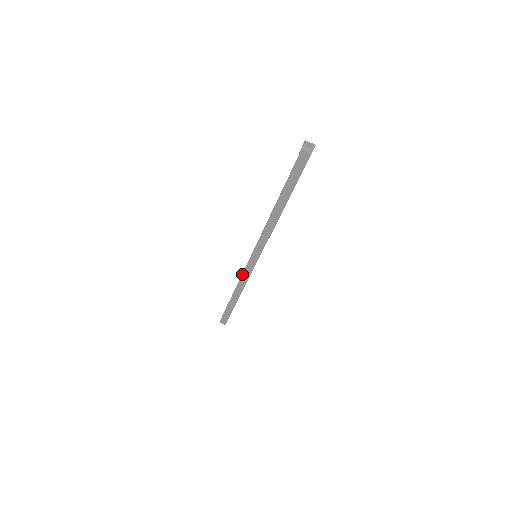
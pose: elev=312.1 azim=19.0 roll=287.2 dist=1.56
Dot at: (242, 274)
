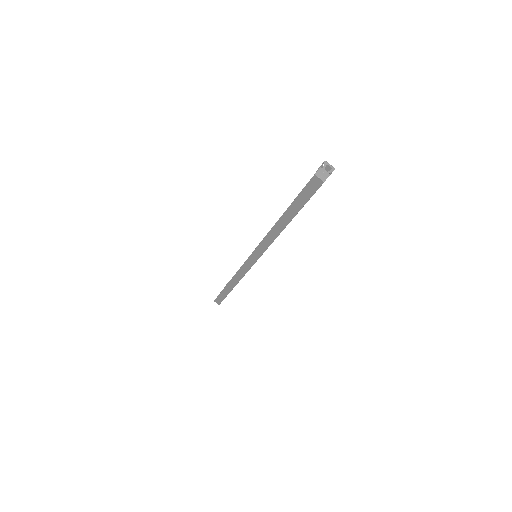
Dot at: (240, 268)
